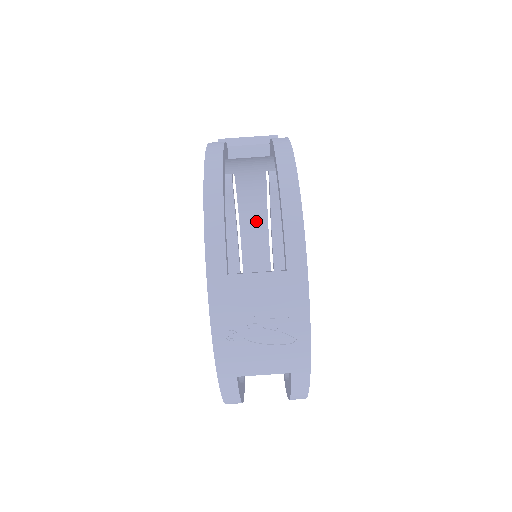
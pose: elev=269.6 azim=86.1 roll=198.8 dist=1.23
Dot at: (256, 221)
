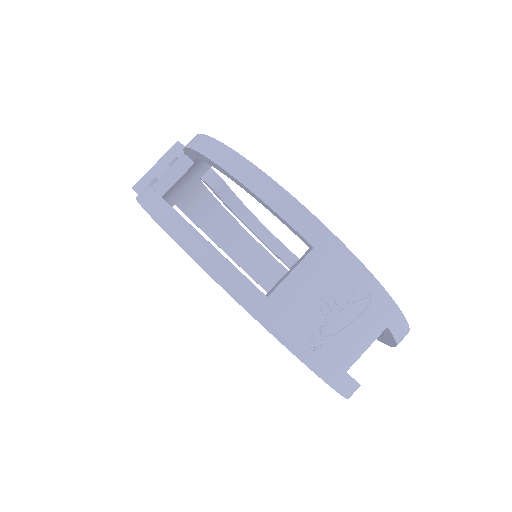
Dot at: (225, 227)
